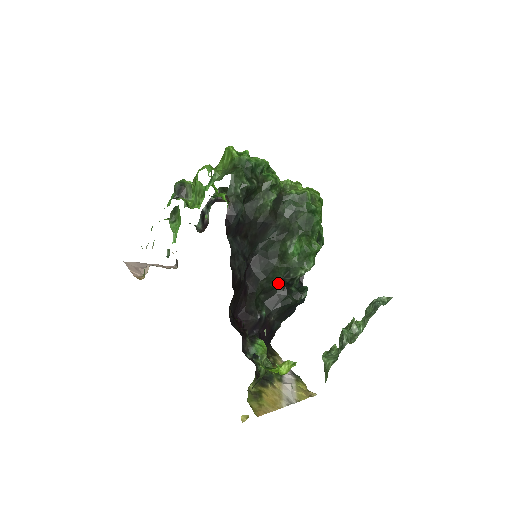
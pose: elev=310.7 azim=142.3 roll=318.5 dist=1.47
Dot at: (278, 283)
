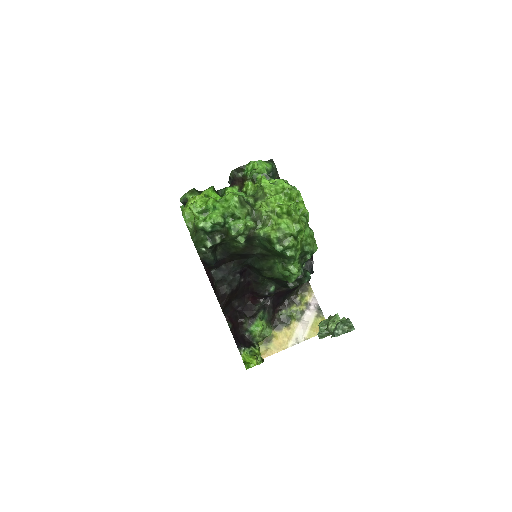
Dot at: occluded
